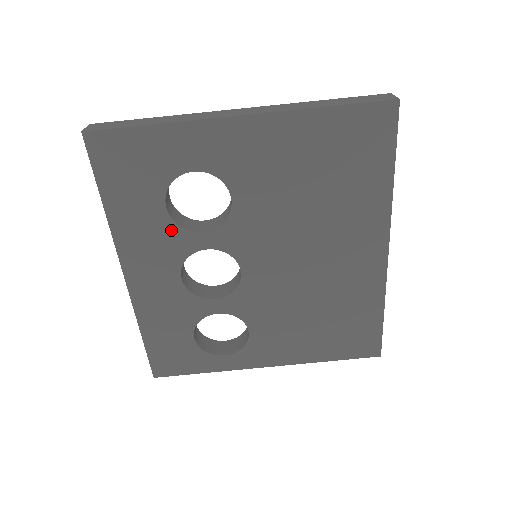
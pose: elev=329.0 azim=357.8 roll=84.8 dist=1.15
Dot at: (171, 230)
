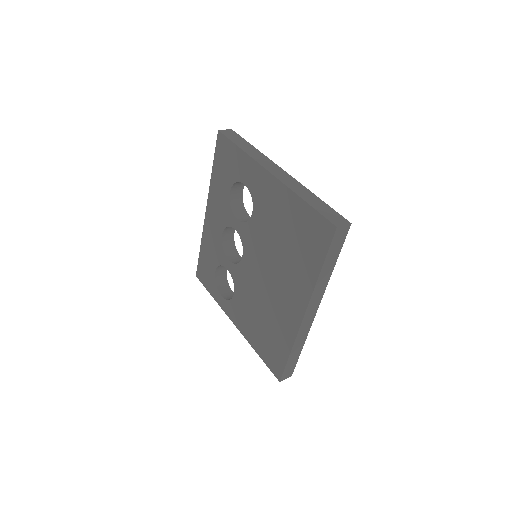
Dot at: (228, 206)
